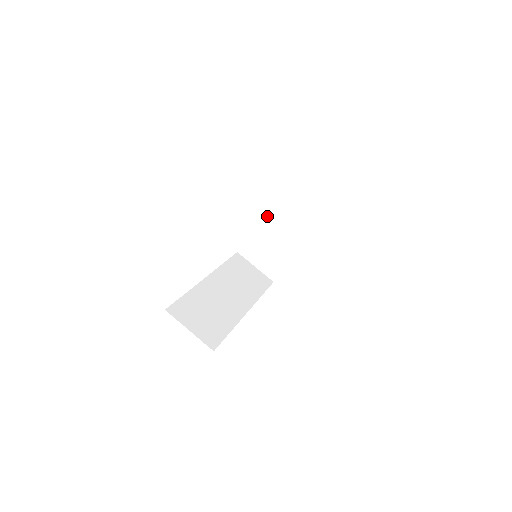
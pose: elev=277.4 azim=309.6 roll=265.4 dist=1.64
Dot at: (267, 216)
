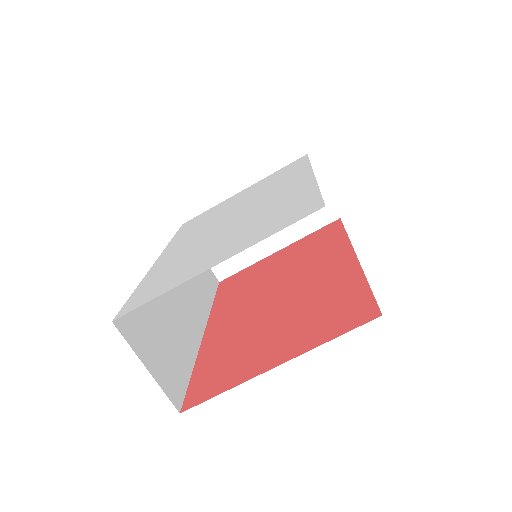
Dot at: occluded
